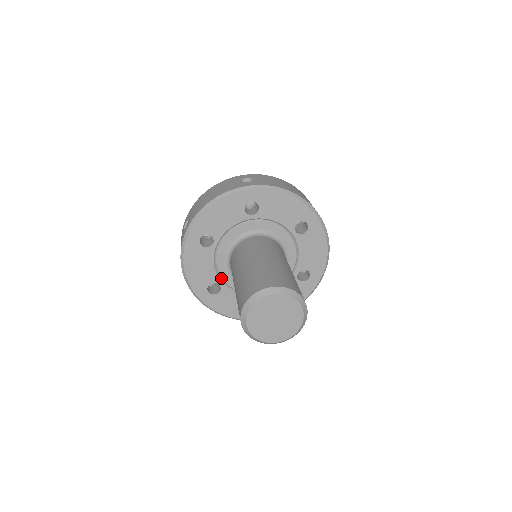
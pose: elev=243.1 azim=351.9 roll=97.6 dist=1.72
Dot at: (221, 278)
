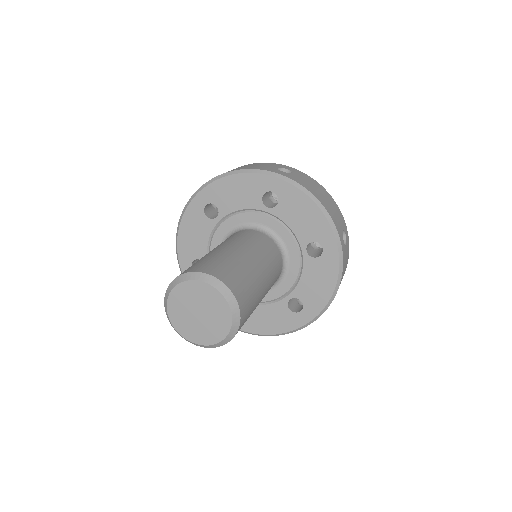
Dot at: occluded
